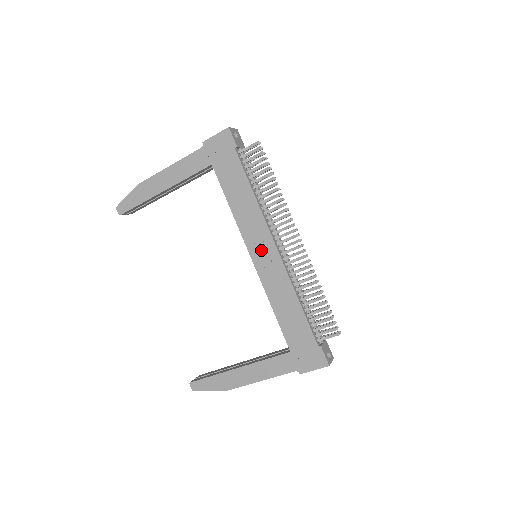
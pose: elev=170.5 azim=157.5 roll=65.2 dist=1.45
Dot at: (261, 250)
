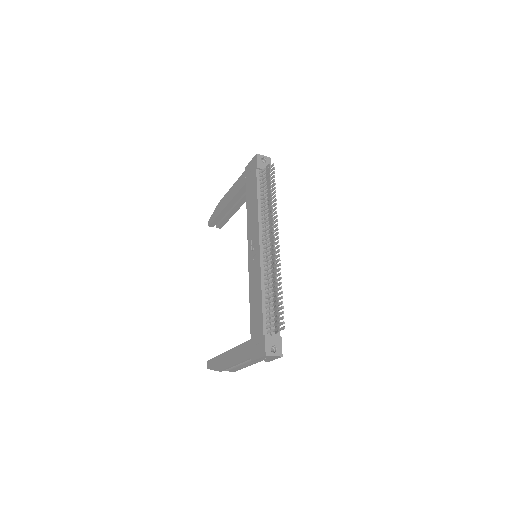
Dot at: (253, 248)
